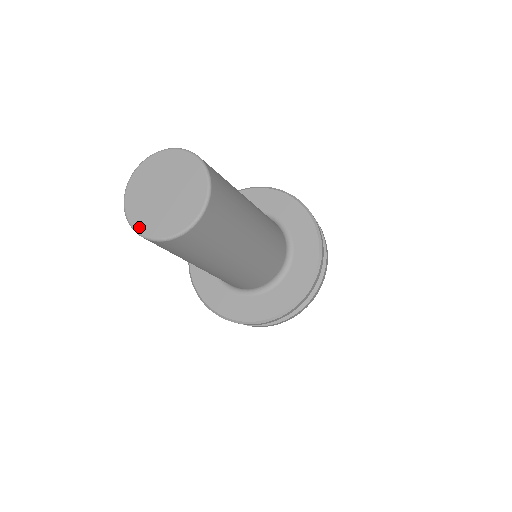
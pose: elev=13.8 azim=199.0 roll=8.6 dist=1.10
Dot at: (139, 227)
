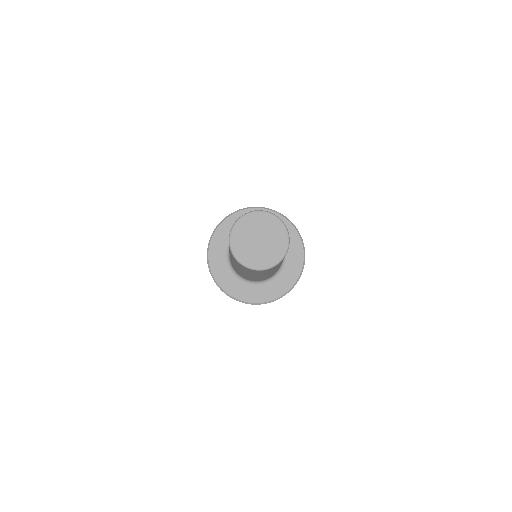
Dot at: (233, 236)
